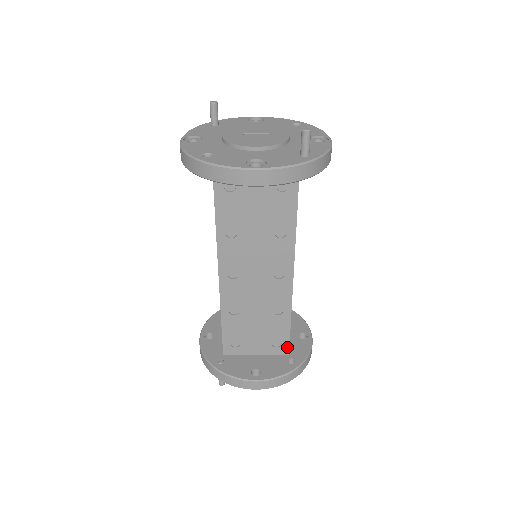
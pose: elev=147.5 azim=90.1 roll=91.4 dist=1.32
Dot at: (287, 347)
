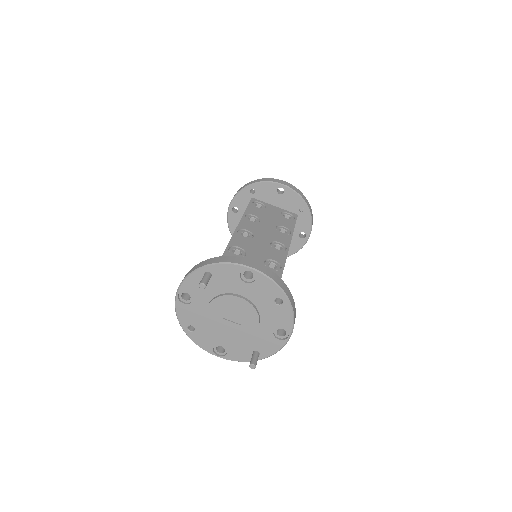
Dot at: occluded
